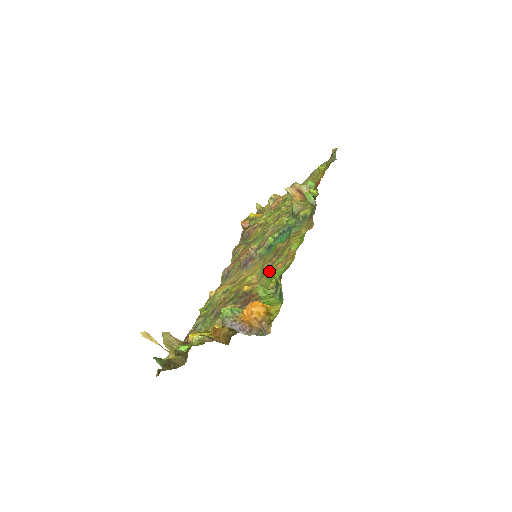
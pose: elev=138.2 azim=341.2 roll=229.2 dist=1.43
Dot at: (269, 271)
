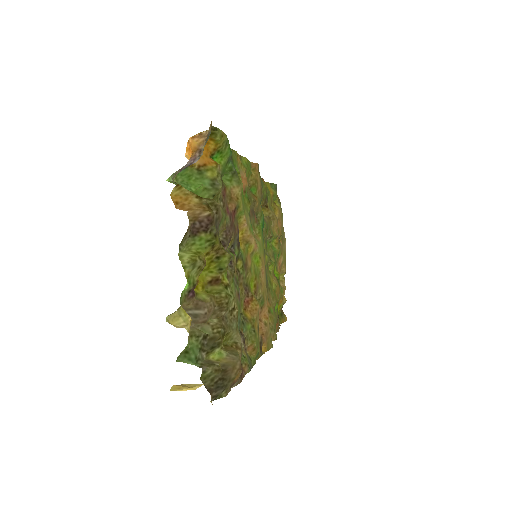
Dot at: (245, 206)
